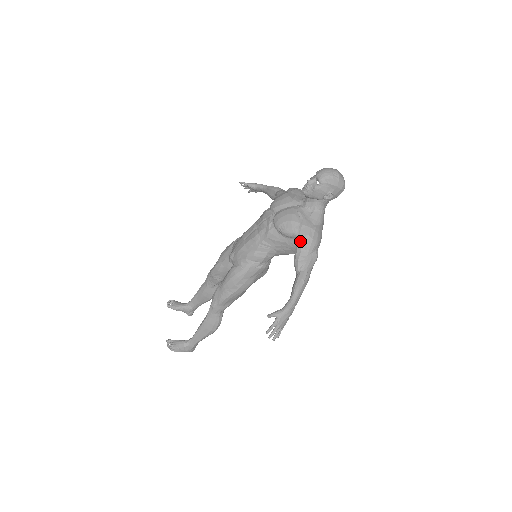
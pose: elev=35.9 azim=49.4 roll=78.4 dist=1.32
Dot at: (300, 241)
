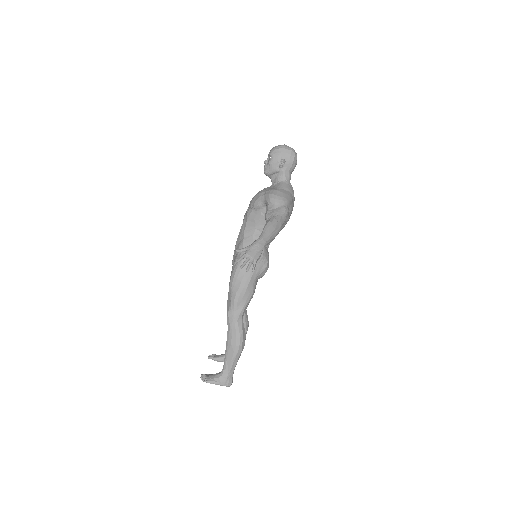
Dot at: (266, 202)
